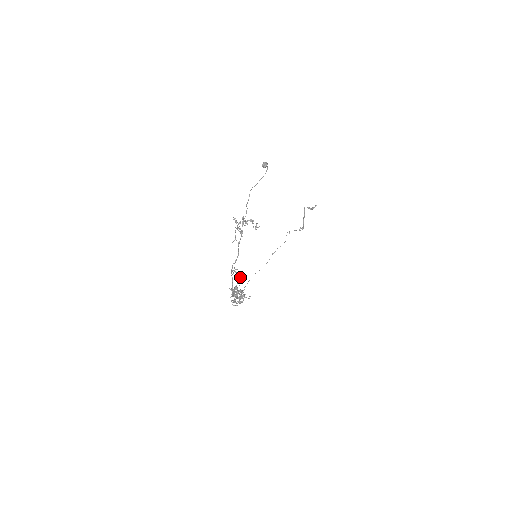
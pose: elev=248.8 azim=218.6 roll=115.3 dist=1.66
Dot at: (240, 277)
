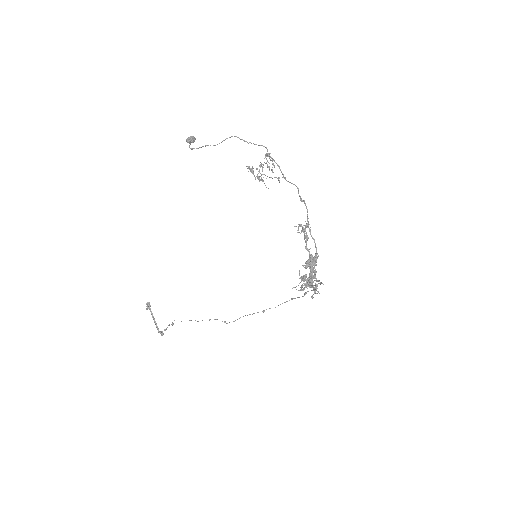
Dot at: occluded
